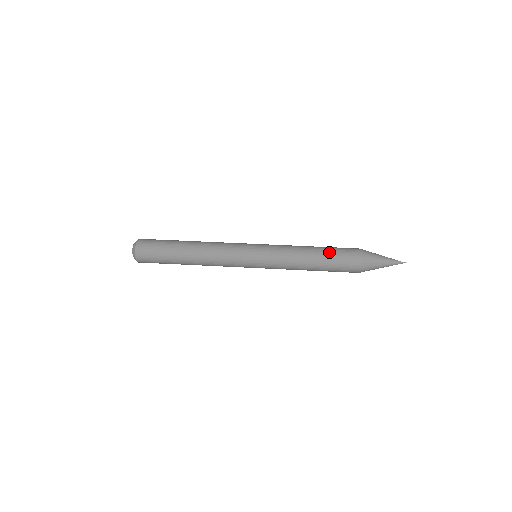
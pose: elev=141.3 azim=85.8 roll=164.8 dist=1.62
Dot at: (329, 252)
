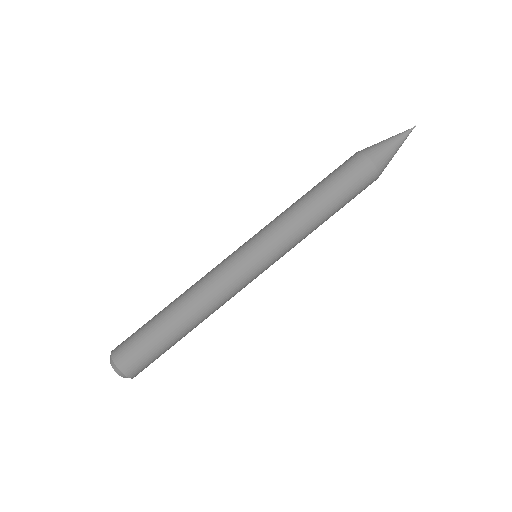
Dot at: (343, 198)
